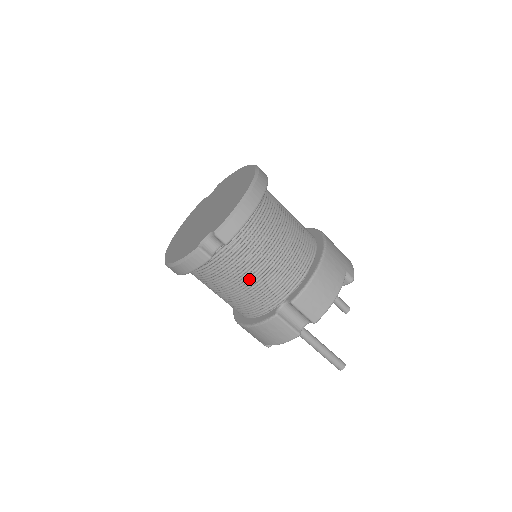
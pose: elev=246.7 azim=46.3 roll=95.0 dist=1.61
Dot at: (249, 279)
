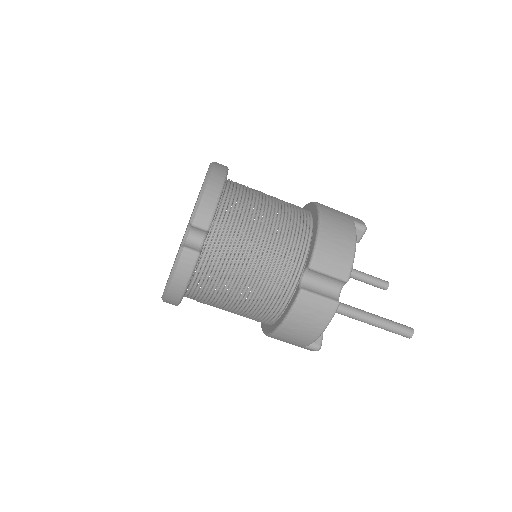
Dot at: (252, 264)
